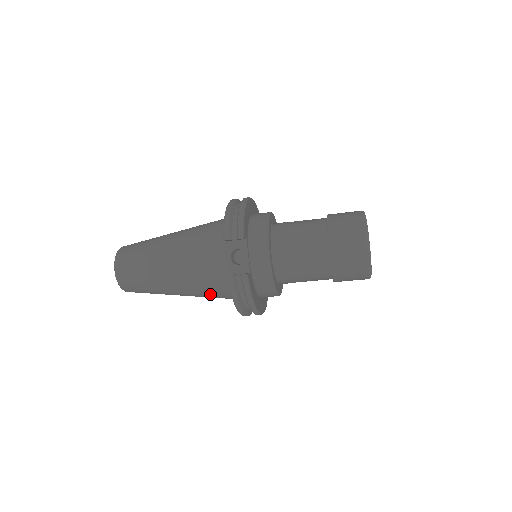
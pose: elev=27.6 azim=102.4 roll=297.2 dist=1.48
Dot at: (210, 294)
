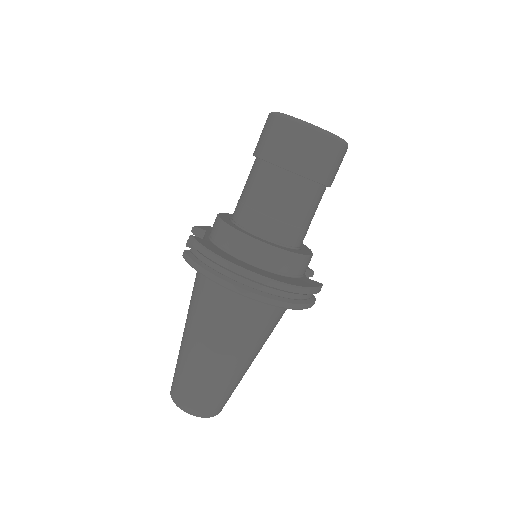
Dot at: (214, 313)
